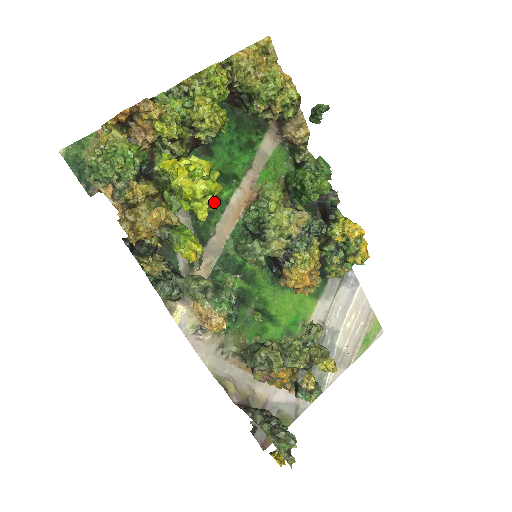
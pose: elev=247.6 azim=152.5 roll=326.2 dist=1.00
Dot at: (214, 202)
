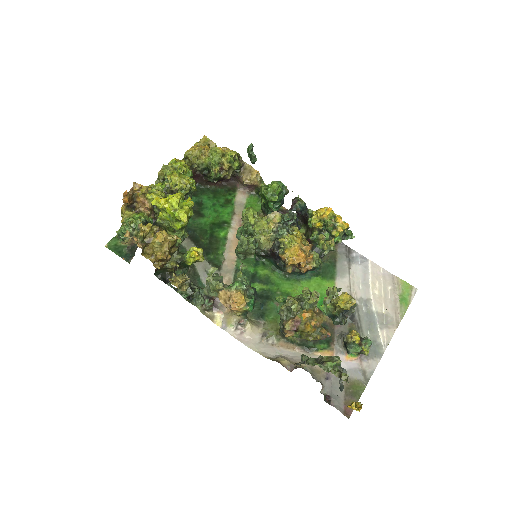
Dot at: (189, 209)
